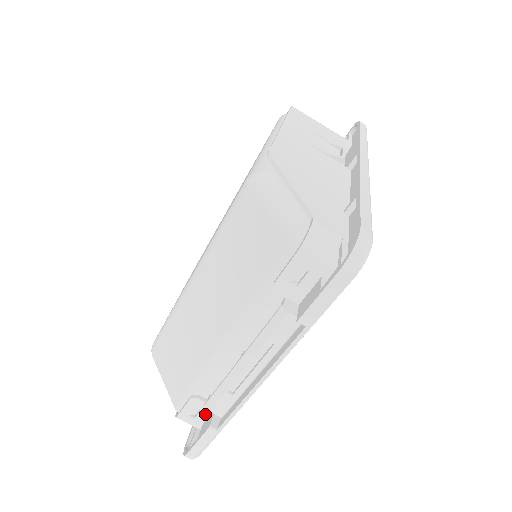
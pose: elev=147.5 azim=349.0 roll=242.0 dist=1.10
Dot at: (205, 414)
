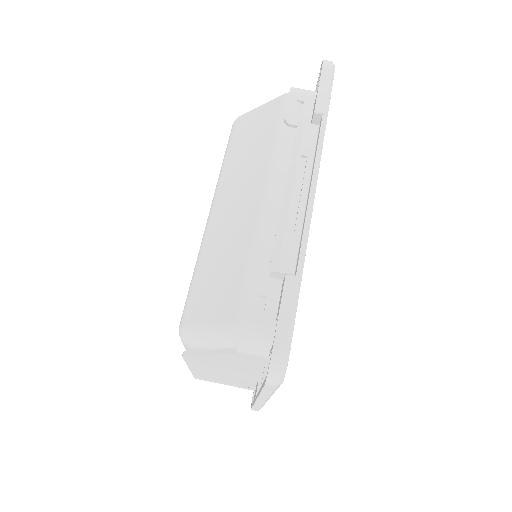
Dot at: (274, 301)
